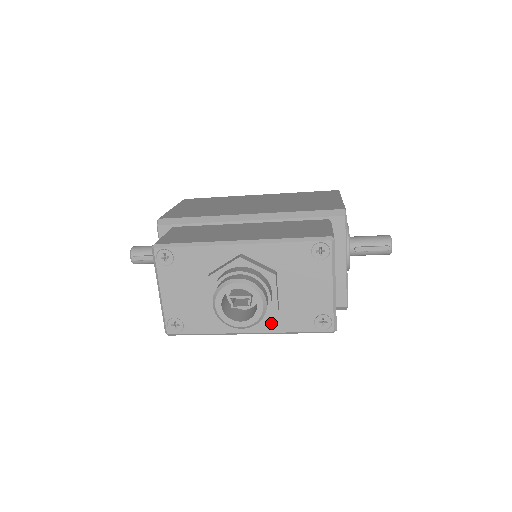
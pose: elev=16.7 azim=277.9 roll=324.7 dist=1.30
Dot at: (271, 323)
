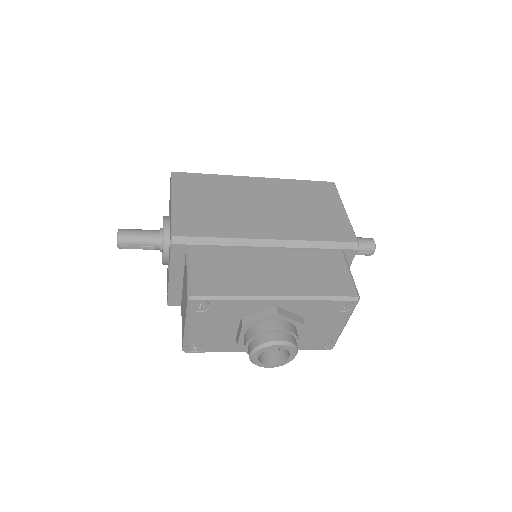
Dot at: occluded
